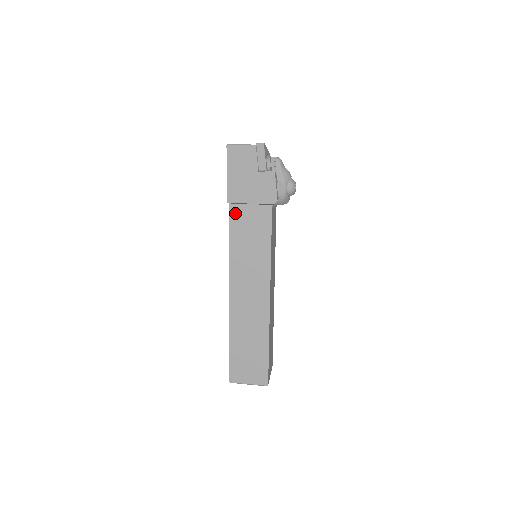
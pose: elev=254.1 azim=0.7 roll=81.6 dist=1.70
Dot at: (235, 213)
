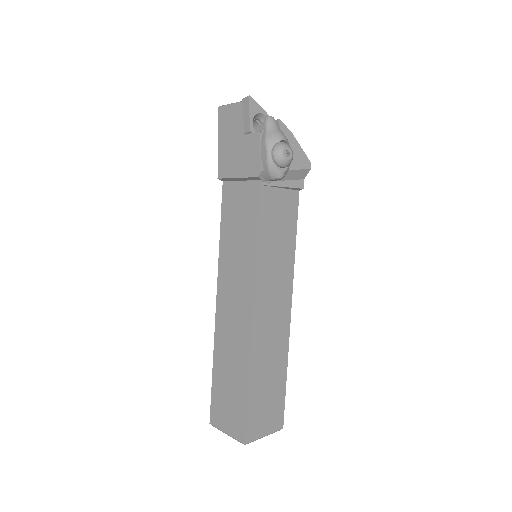
Dot at: (227, 193)
